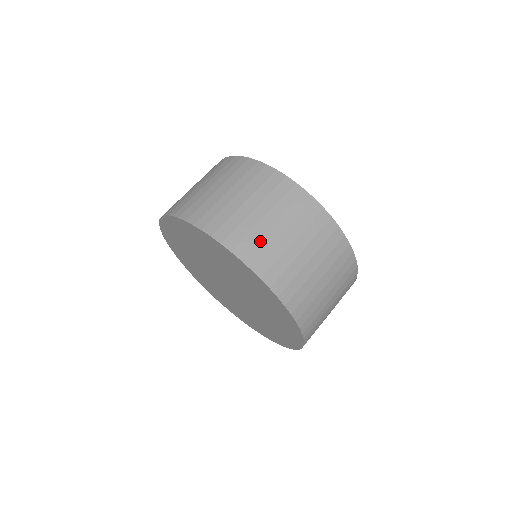
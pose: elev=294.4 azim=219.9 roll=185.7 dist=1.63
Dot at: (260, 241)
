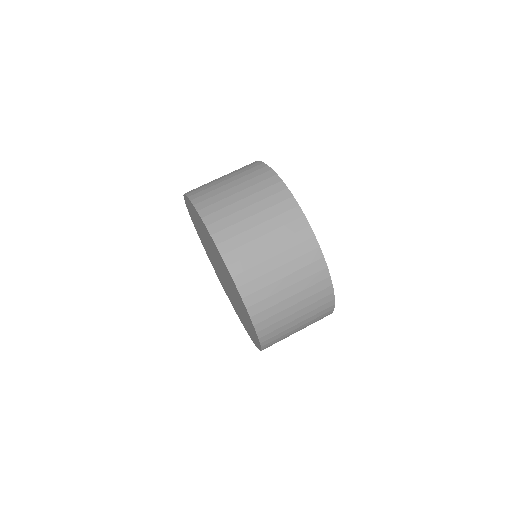
Dot at: (273, 307)
